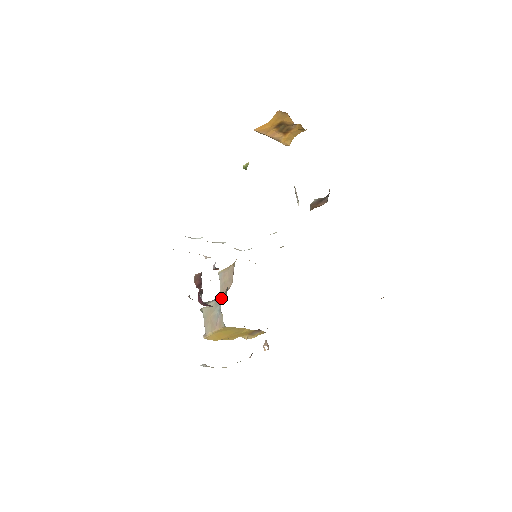
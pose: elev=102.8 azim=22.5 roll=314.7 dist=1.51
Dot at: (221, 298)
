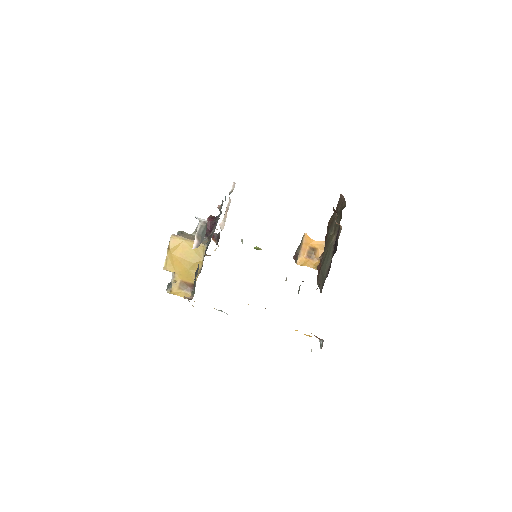
Dot at: occluded
